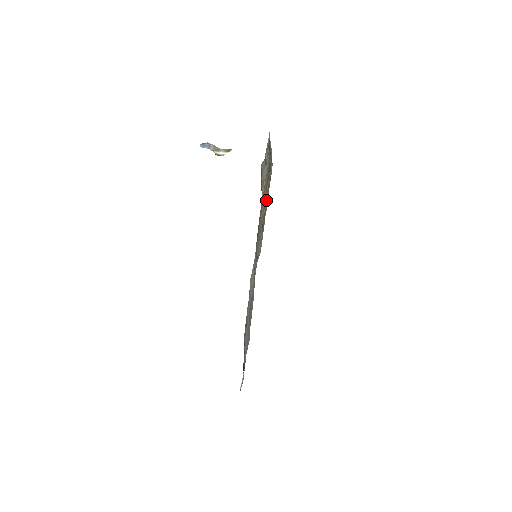
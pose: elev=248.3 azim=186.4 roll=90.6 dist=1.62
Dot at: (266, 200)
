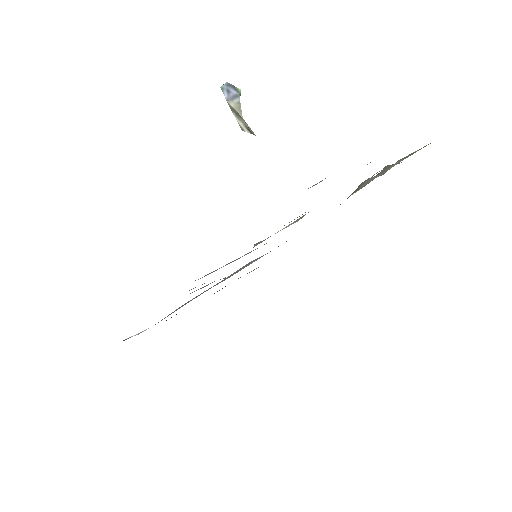
Dot at: occluded
